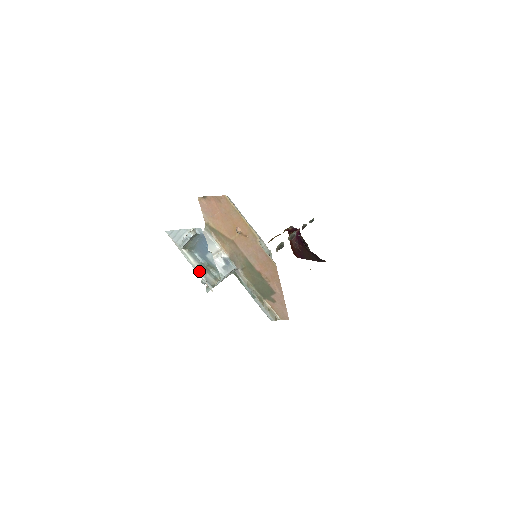
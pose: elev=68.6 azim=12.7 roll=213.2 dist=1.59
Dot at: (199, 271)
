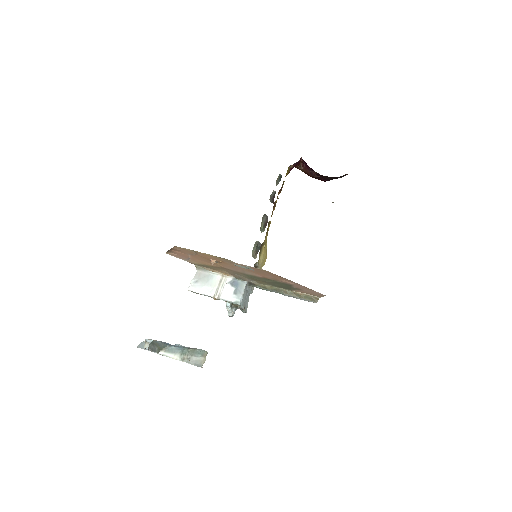
Dot at: occluded
